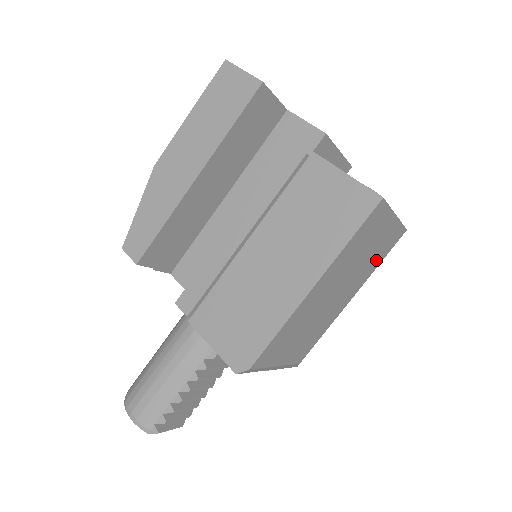
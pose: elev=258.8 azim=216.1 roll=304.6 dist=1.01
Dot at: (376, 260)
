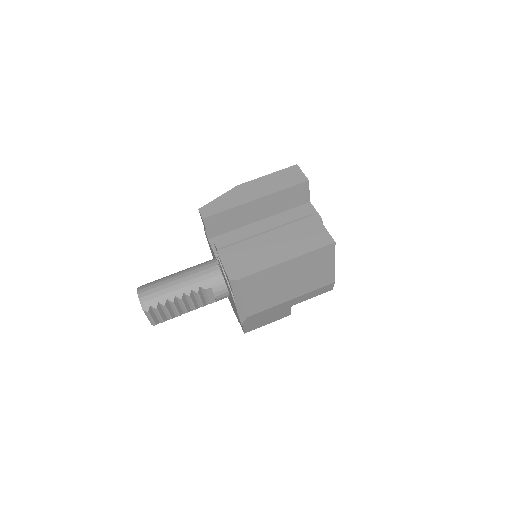
Dot at: (314, 284)
